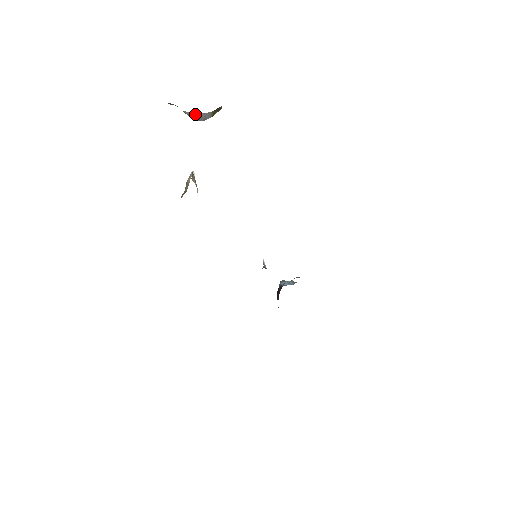
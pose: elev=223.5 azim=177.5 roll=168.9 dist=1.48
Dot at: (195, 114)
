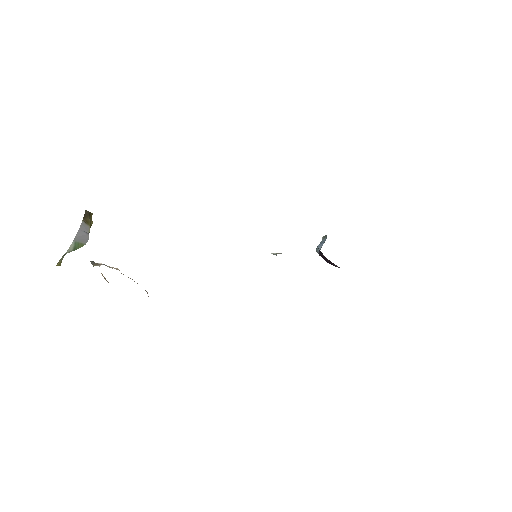
Dot at: (74, 240)
